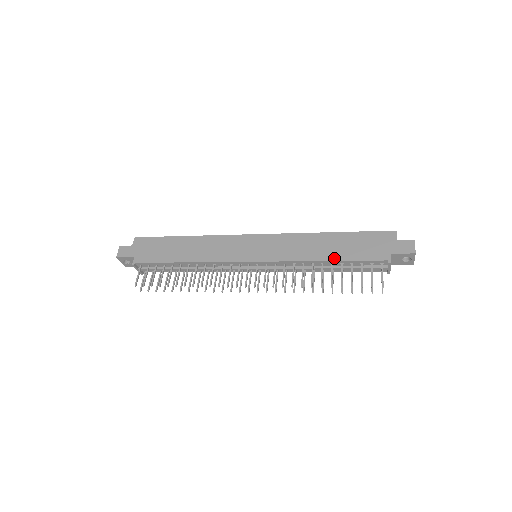
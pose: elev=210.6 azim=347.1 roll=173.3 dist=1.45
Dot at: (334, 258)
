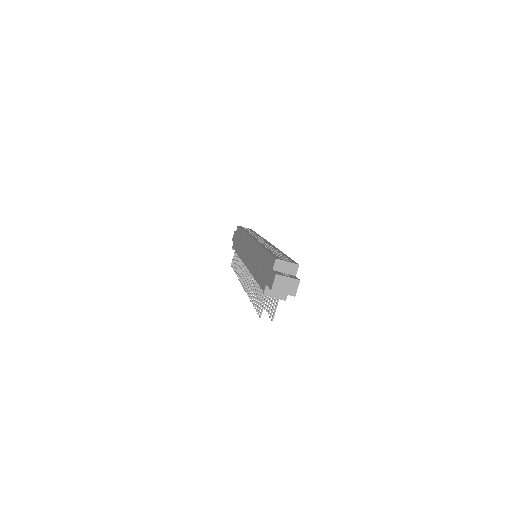
Dot at: (255, 276)
